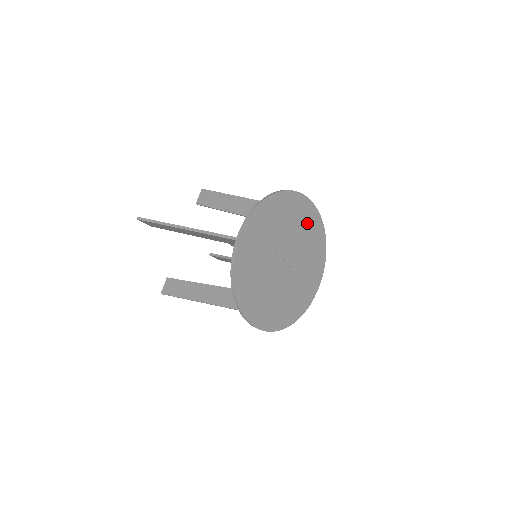
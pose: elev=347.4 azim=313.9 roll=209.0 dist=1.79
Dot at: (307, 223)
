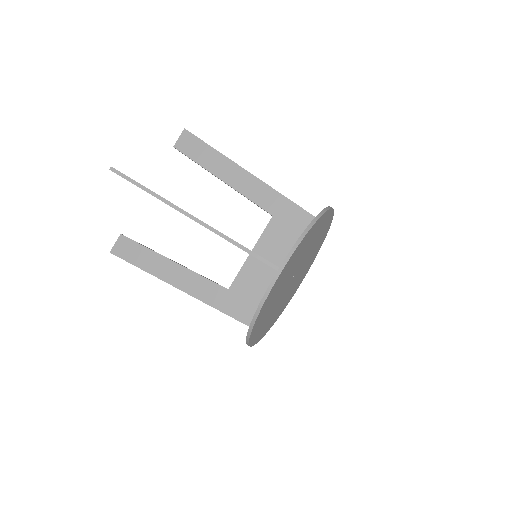
Dot at: (321, 235)
